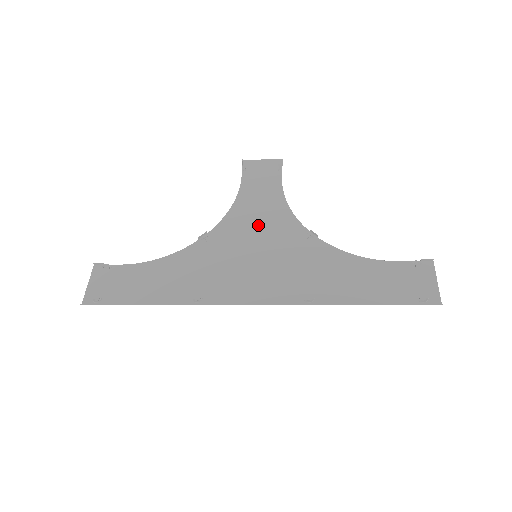
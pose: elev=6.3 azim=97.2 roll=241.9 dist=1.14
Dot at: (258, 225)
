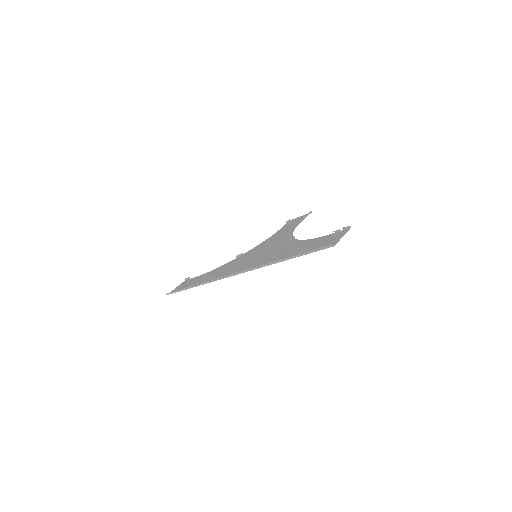
Dot at: (270, 243)
